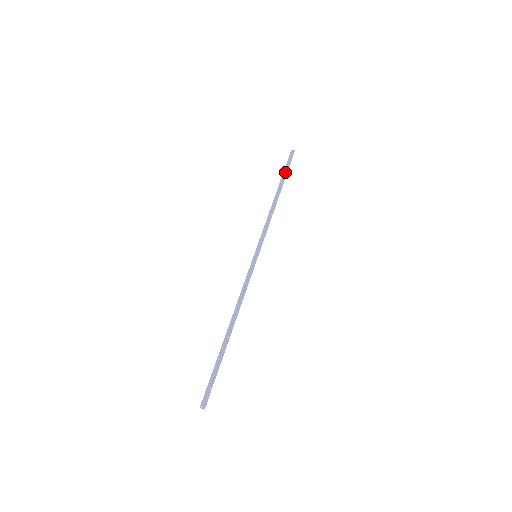
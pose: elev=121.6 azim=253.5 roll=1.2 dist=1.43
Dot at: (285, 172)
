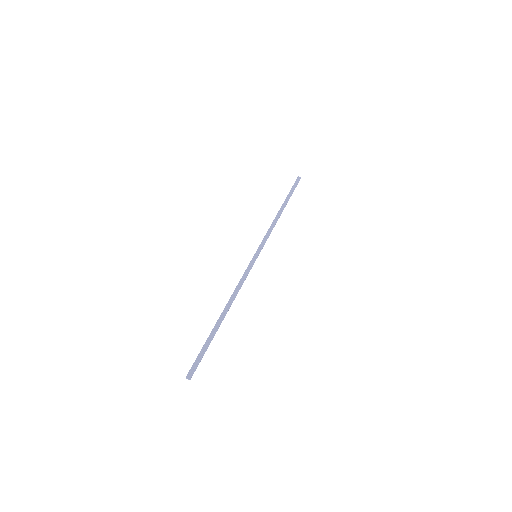
Dot at: (290, 193)
